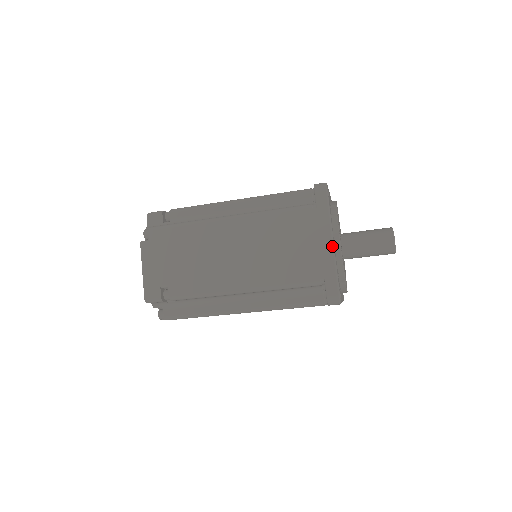
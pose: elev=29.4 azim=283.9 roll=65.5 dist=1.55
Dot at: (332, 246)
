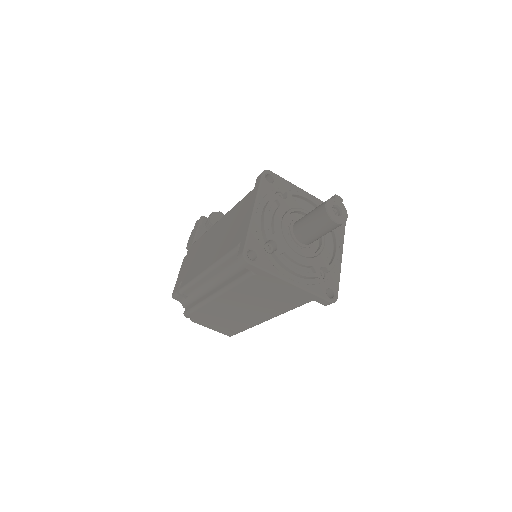
Dot at: (294, 286)
